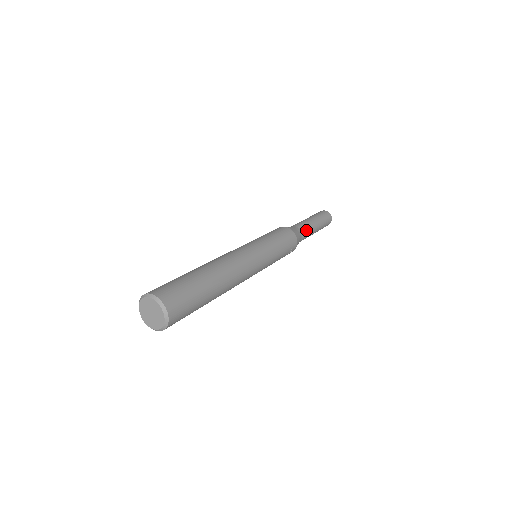
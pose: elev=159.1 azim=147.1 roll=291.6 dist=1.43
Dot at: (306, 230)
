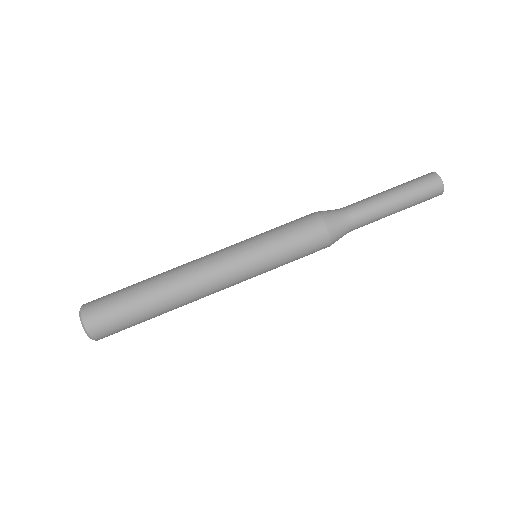
Dot at: (365, 218)
